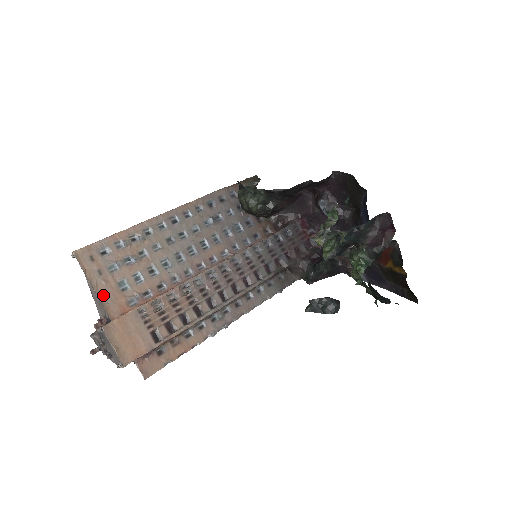
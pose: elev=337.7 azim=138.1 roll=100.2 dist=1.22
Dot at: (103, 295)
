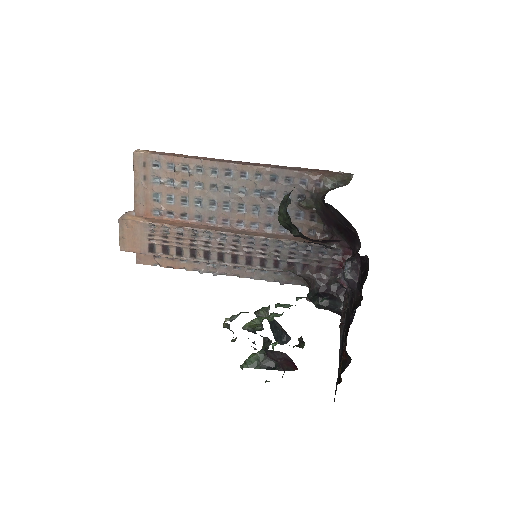
Dot at: (138, 195)
